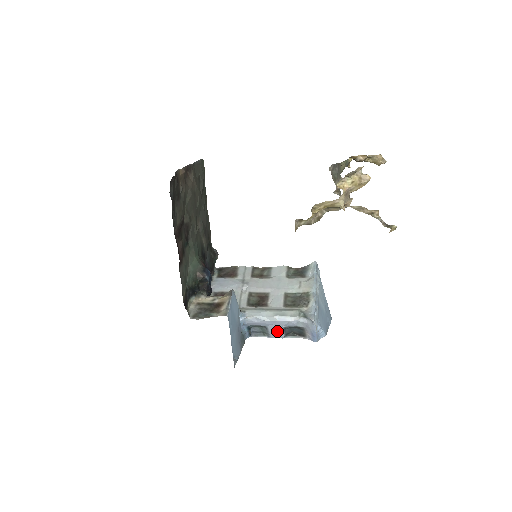
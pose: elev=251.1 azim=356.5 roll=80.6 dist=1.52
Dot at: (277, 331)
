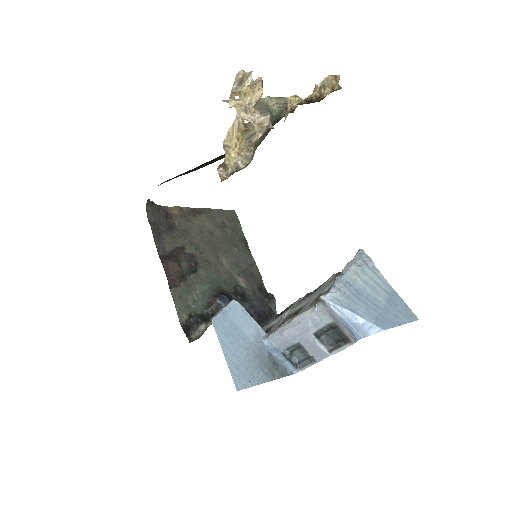
Dot at: (312, 344)
